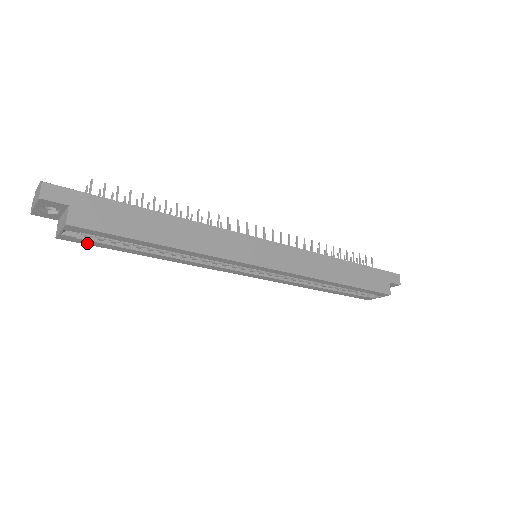
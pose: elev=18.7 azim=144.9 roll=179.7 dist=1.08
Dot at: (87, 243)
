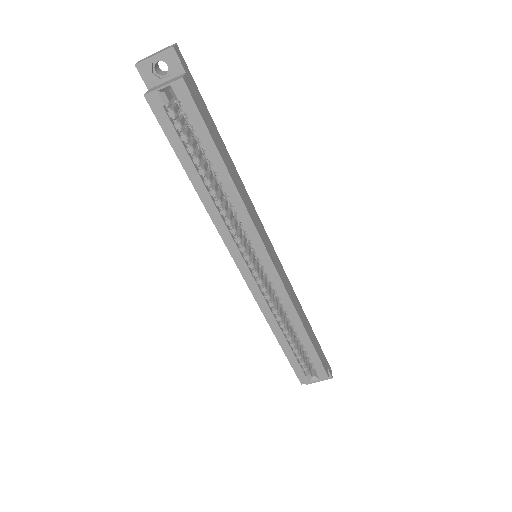
Dot at: (162, 122)
